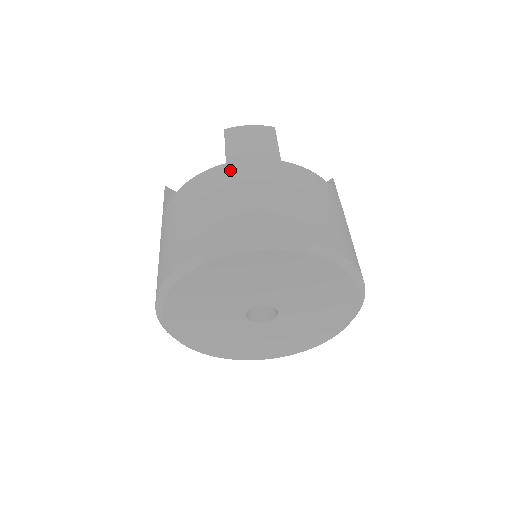
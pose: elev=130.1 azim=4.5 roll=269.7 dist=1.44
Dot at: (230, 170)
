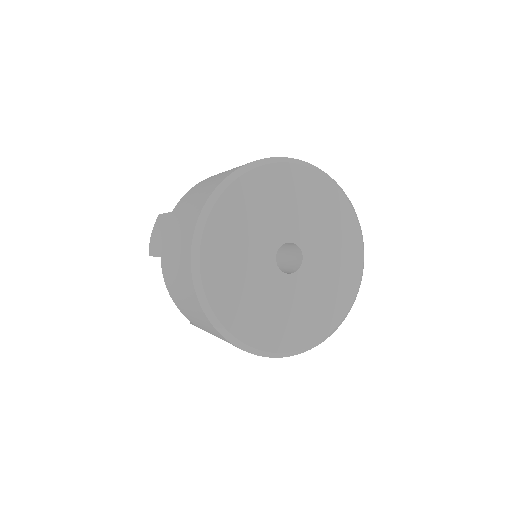
Dot at: occluded
